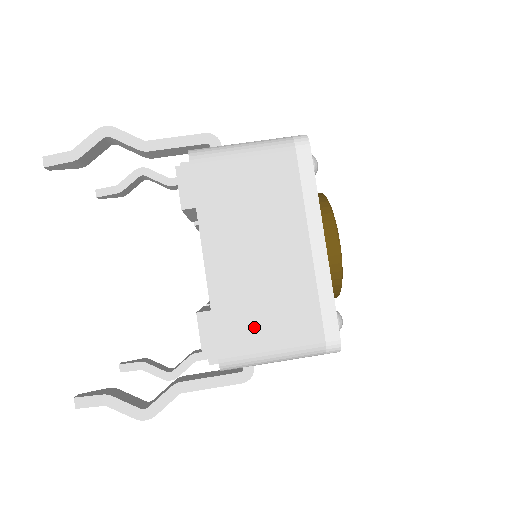
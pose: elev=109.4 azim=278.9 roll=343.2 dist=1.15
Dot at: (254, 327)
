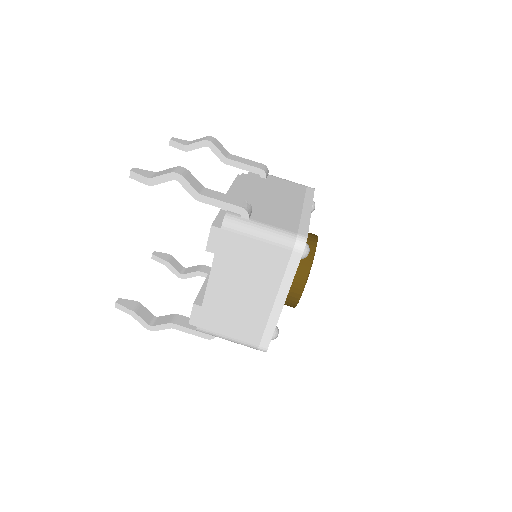
Dot at: (222, 324)
